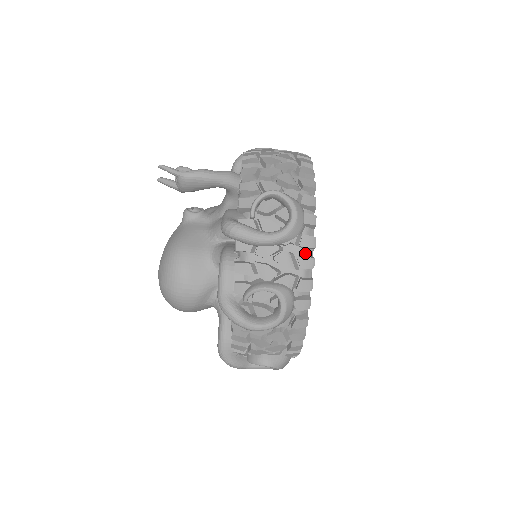
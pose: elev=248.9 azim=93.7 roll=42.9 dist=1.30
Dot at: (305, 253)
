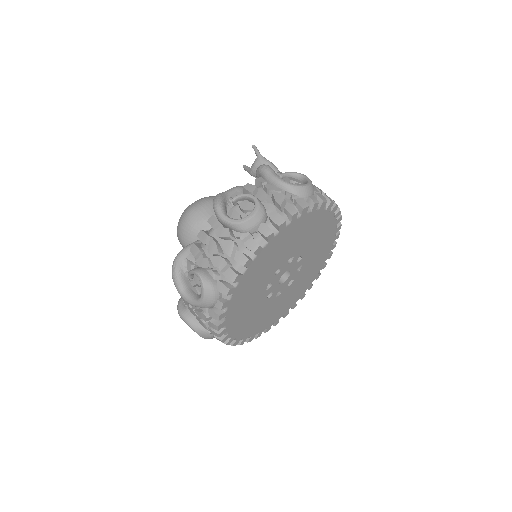
Dot at: occluded
